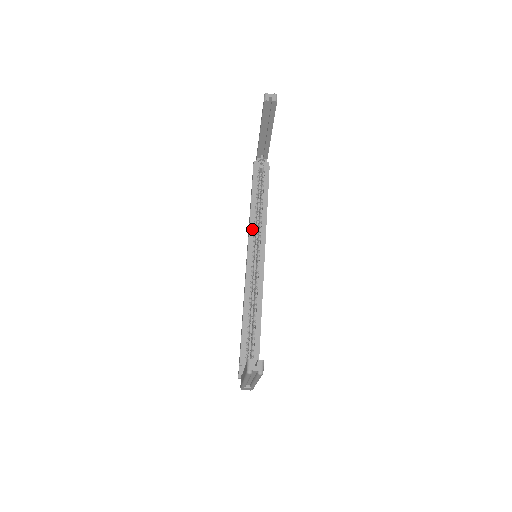
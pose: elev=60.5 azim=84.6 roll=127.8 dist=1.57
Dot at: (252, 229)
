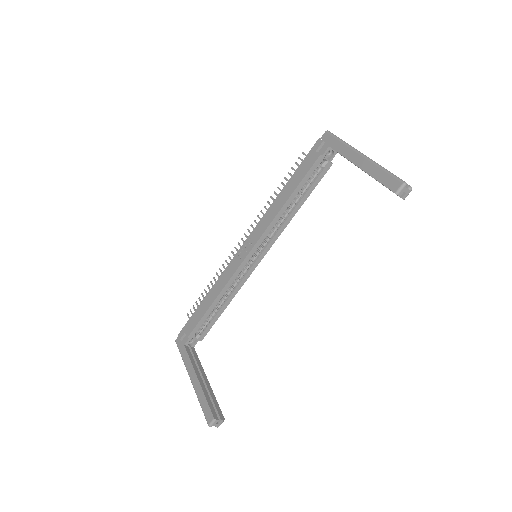
Dot at: (270, 229)
